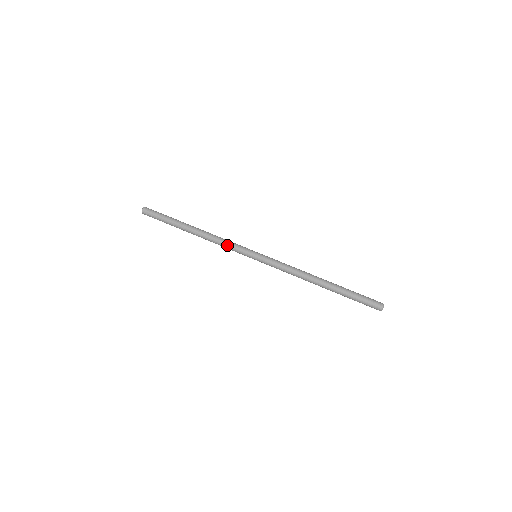
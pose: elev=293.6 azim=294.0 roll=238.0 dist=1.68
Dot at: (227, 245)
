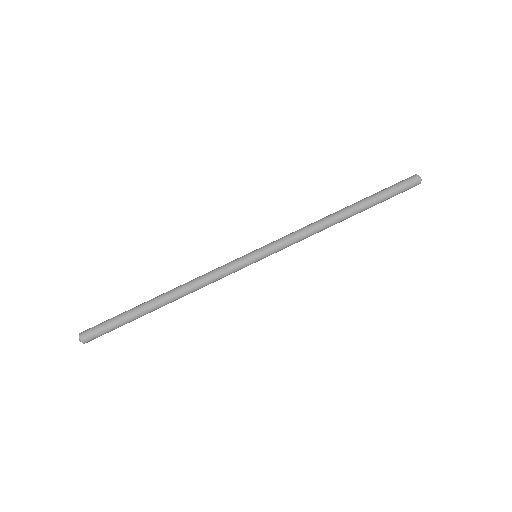
Dot at: (217, 277)
